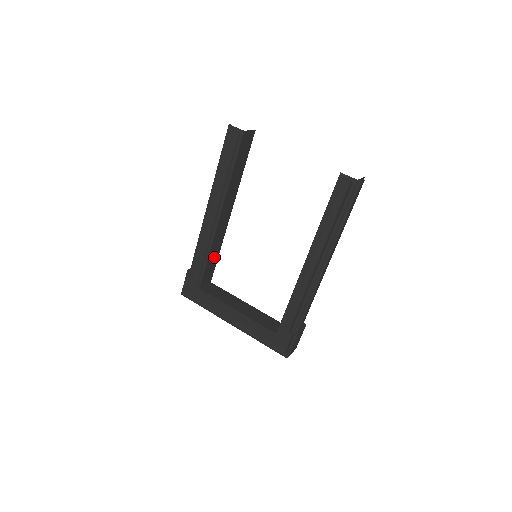
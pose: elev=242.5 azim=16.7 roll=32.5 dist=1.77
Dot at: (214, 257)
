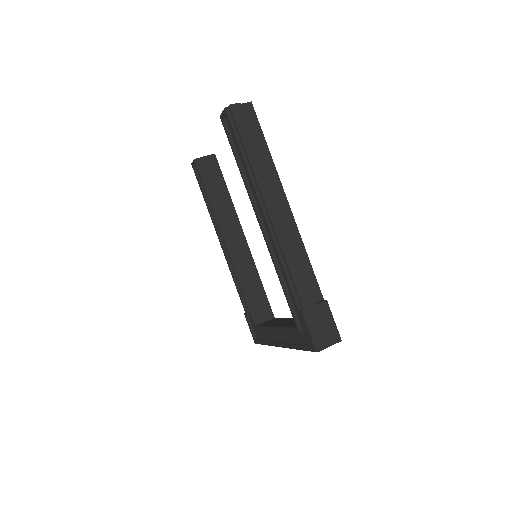
Dot at: (255, 287)
